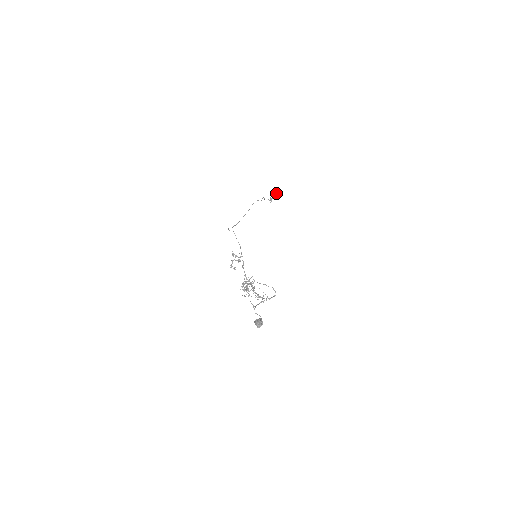
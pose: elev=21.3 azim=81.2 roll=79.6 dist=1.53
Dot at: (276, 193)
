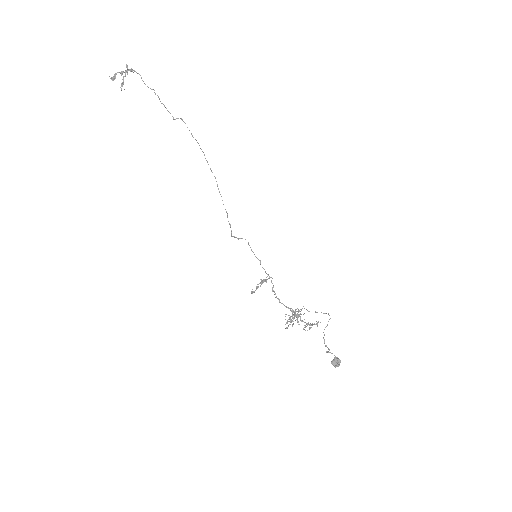
Dot at: (132, 71)
